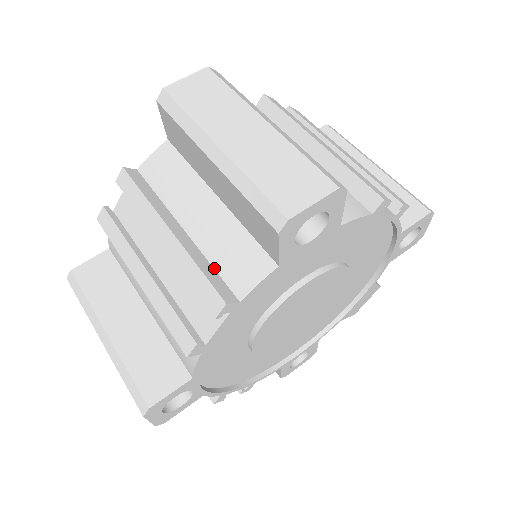
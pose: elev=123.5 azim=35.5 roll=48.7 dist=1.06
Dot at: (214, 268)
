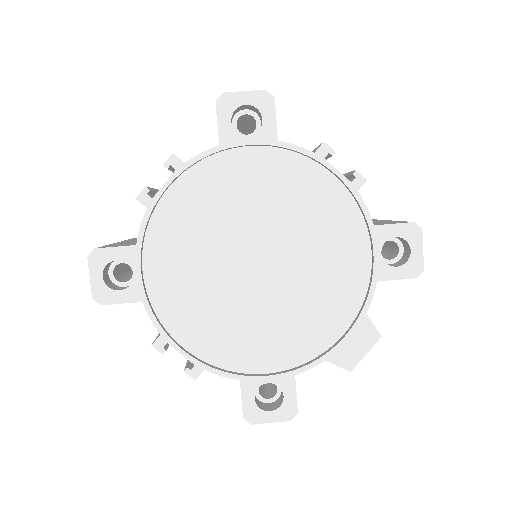
Dot at: occluded
